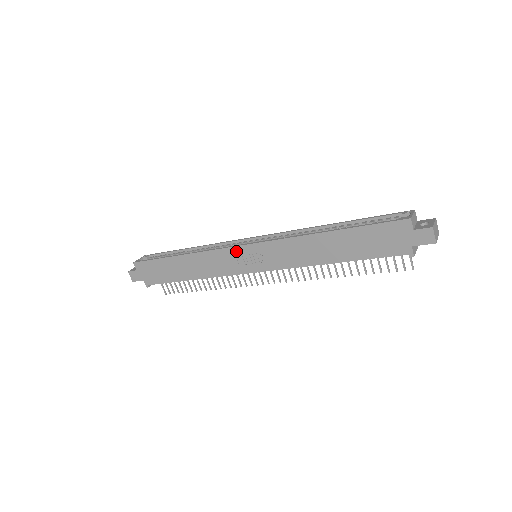
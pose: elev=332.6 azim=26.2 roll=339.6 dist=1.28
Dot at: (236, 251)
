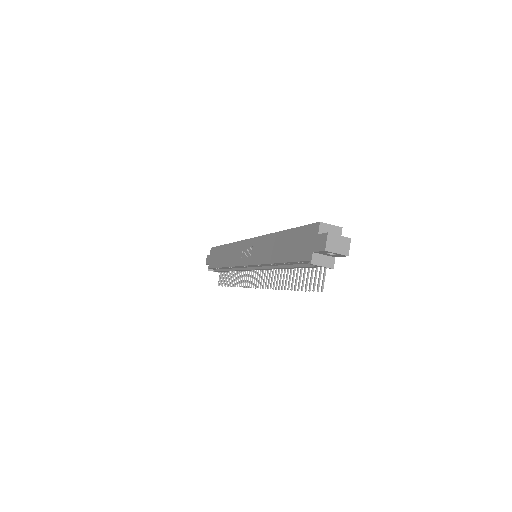
Dot at: (244, 244)
